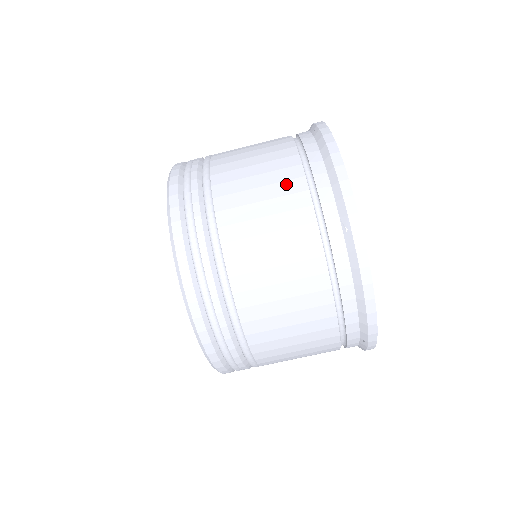
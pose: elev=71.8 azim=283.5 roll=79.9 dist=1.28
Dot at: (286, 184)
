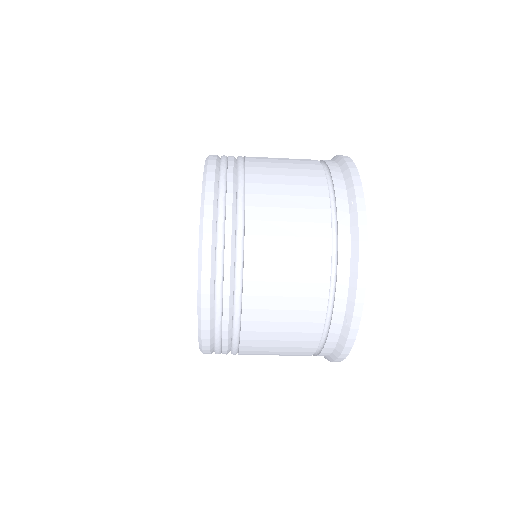
Dot at: (312, 271)
